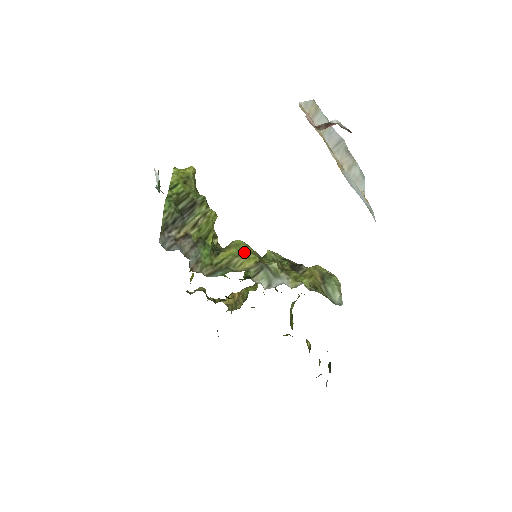
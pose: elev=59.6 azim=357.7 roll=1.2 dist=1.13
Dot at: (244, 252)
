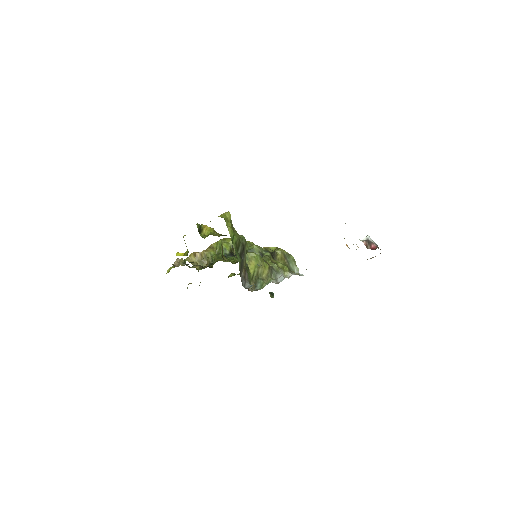
Dot at: (261, 263)
